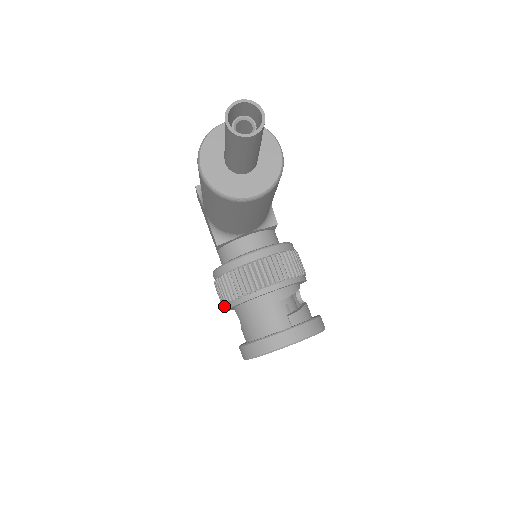
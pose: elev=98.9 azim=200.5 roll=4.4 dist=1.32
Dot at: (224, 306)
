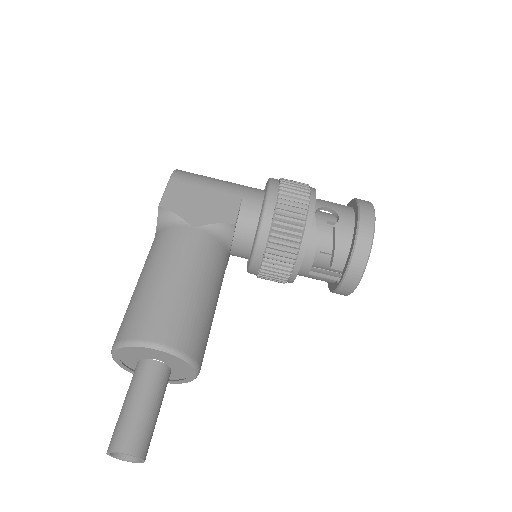
Dot at: occluded
